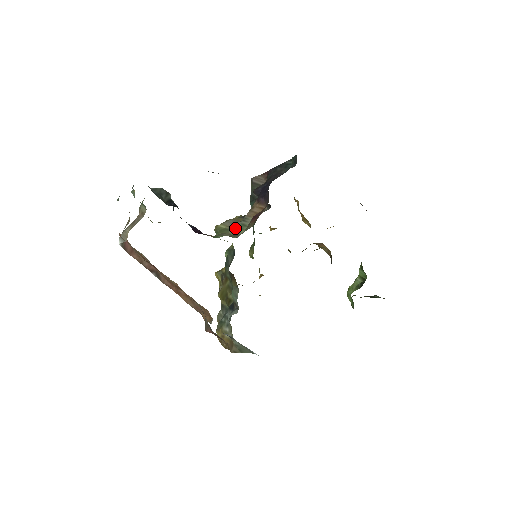
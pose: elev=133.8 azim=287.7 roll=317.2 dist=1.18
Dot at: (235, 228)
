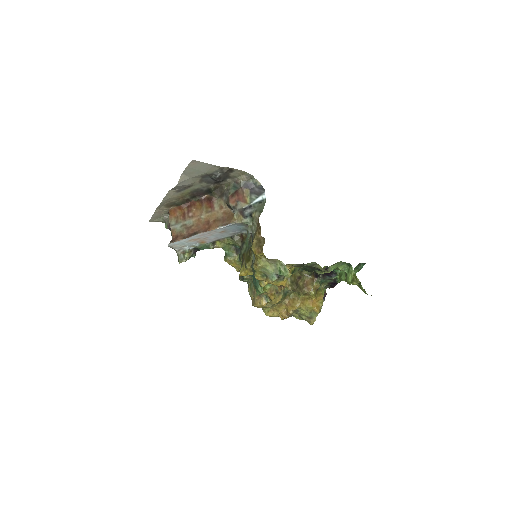
Dot at: occluded
